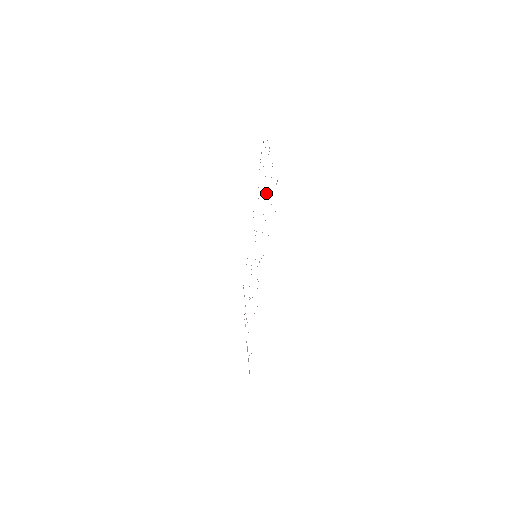
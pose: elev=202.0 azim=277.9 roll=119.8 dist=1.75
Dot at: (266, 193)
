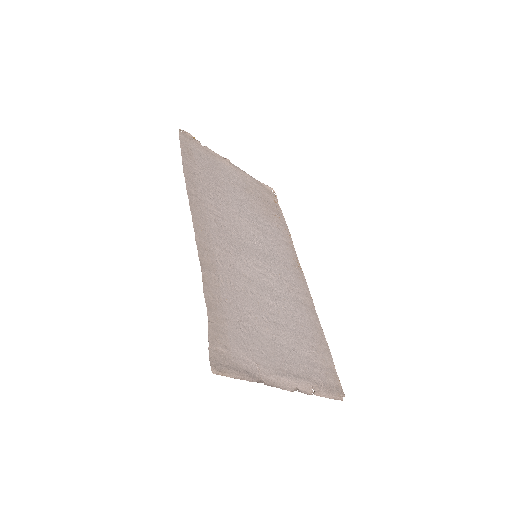
Dot at: (231, 184)
